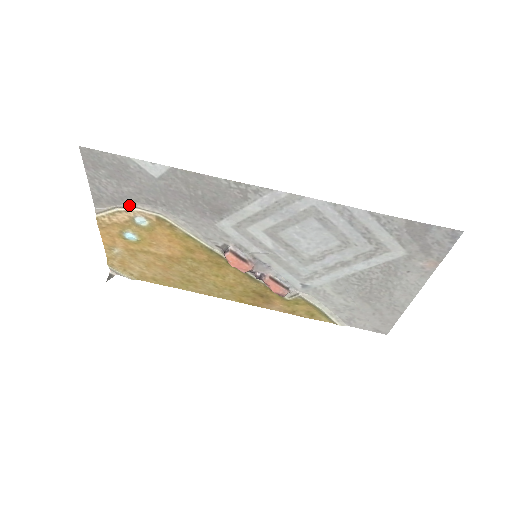
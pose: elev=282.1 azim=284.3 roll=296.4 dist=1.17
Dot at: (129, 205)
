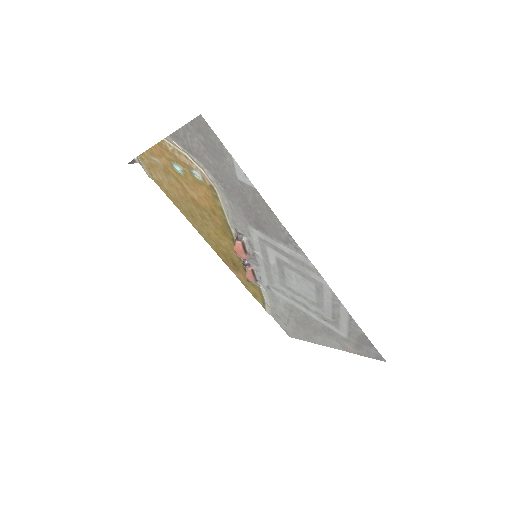
Dot at: (198, 162)
